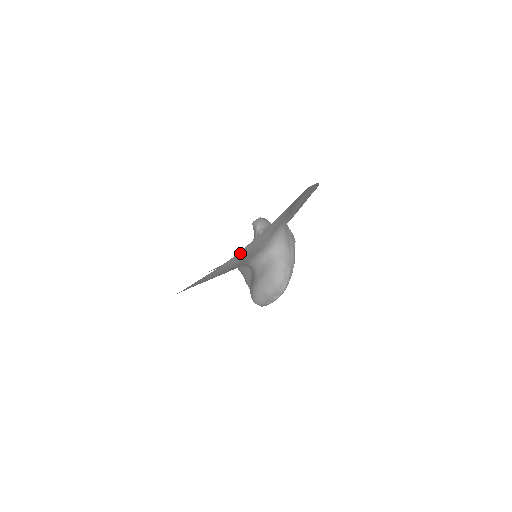
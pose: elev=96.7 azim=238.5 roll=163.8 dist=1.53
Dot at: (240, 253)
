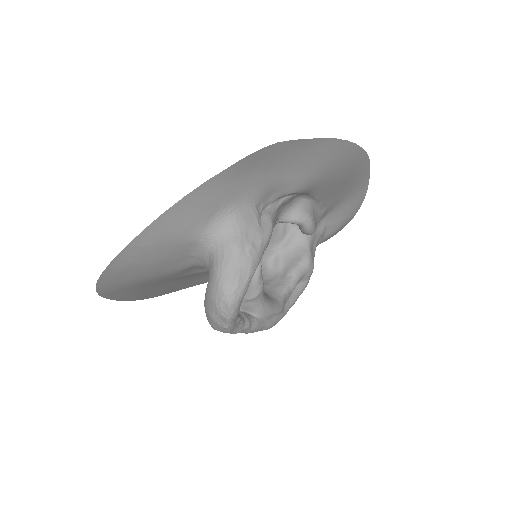
Dot at: (134, 247)
